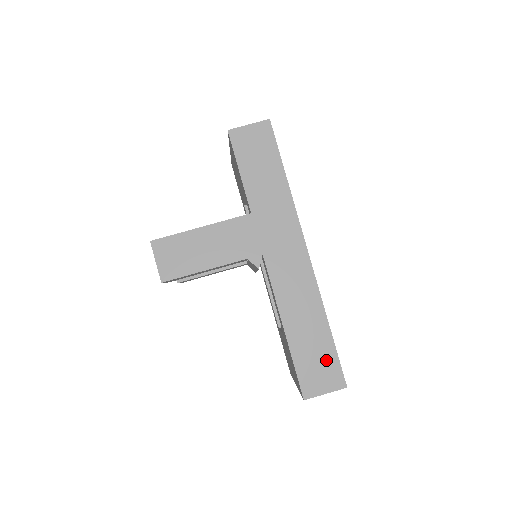
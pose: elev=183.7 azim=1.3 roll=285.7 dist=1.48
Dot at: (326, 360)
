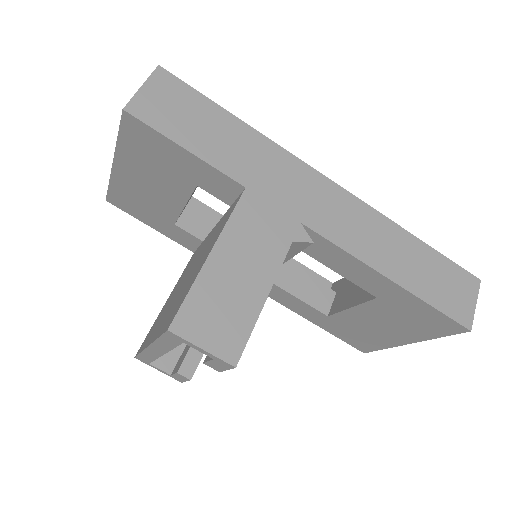
Dot at: (446, 273)
